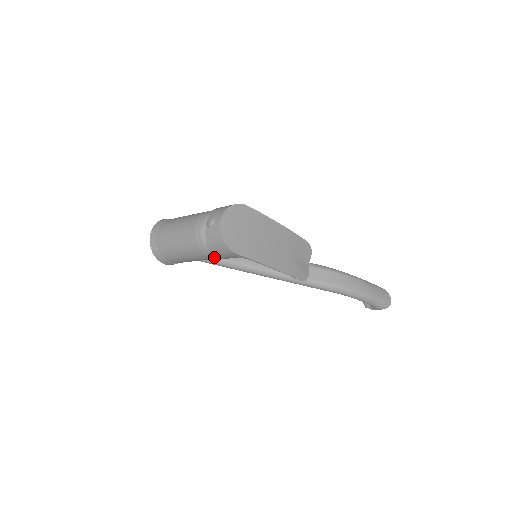
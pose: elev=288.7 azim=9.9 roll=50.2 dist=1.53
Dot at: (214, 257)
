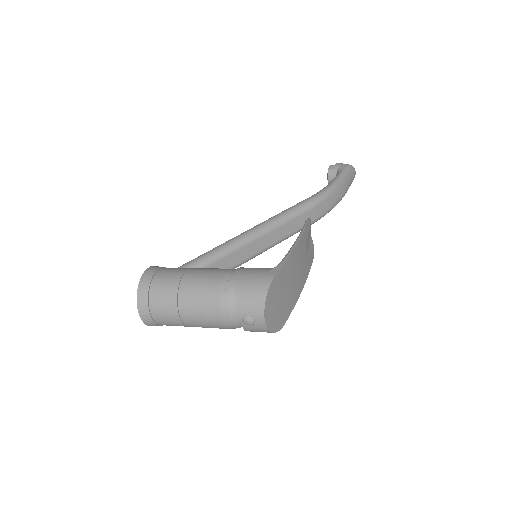
Dot at: occluded
